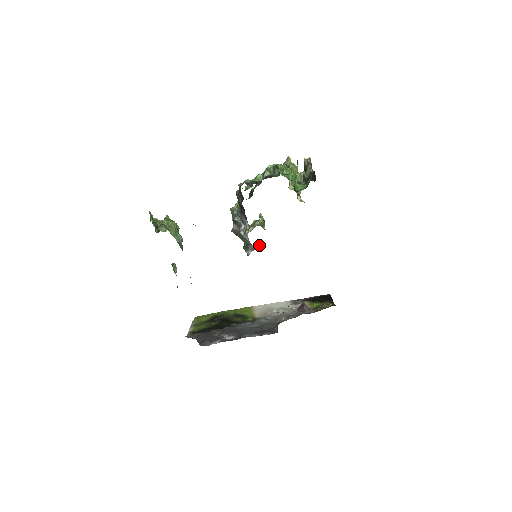
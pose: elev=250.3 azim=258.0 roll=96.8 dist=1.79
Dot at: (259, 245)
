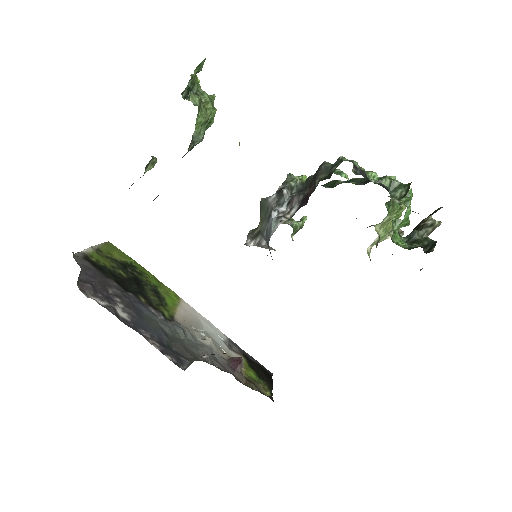
Dot at: (271, 248)
